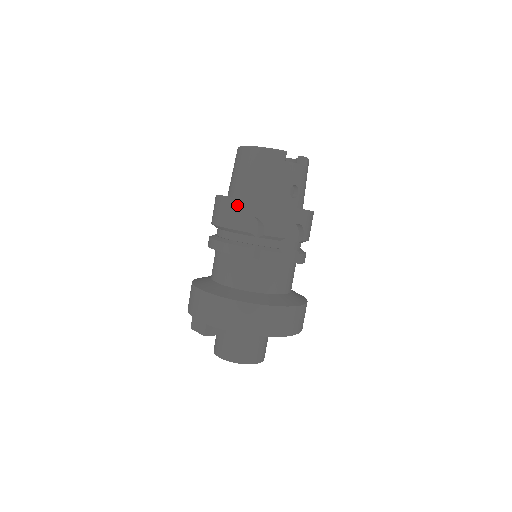
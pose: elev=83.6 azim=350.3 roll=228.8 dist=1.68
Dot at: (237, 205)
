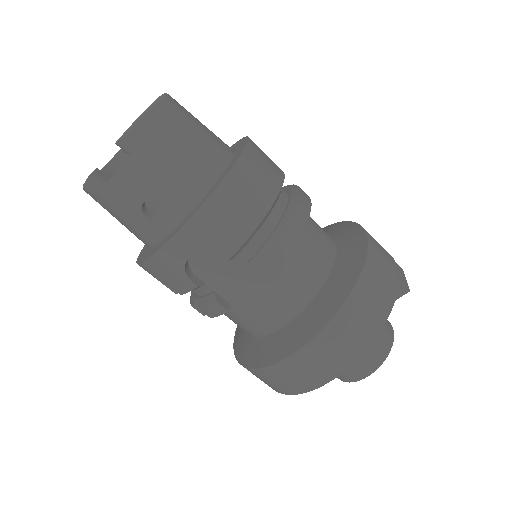
Dot at: occluded
